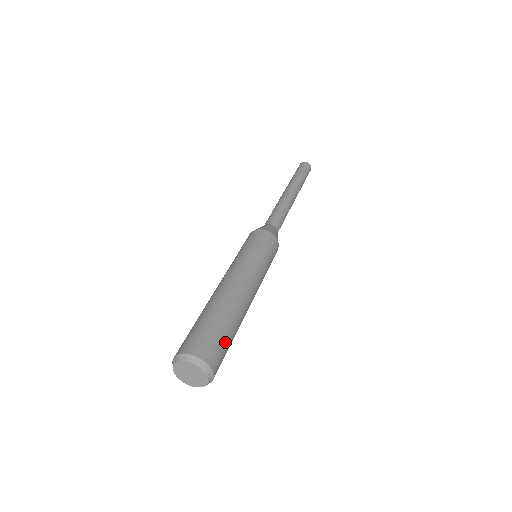
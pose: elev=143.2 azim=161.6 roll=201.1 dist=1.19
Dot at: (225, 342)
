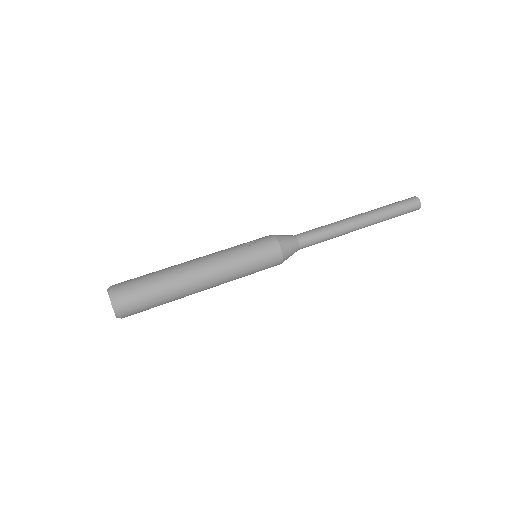
Dot at: (144, 290)
